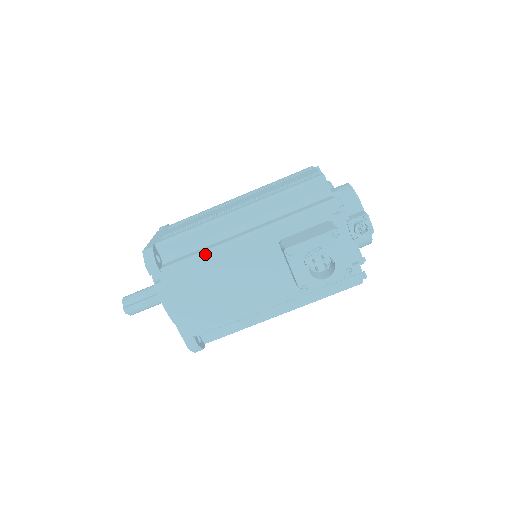
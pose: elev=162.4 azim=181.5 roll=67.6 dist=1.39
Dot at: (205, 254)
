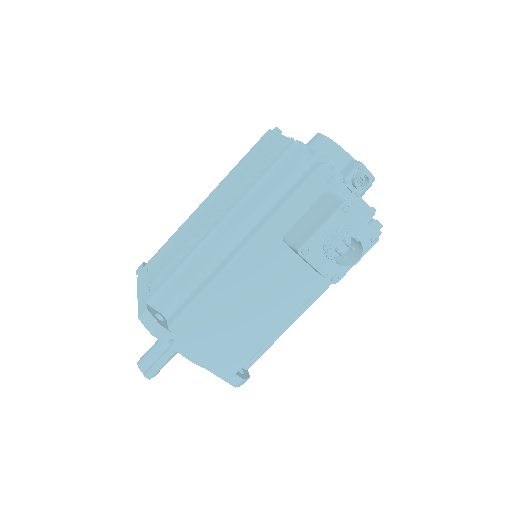
Dot at: (209, 290)
